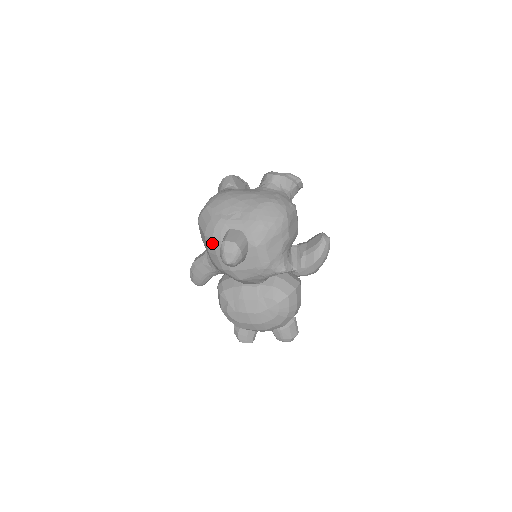
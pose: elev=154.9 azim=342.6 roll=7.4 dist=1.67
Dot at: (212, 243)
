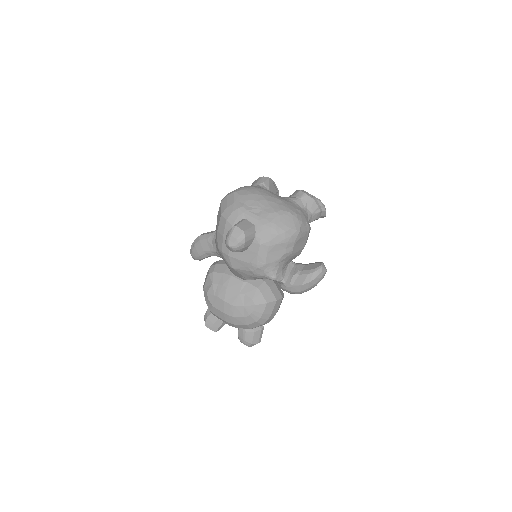
Dot at: (224, 224)
